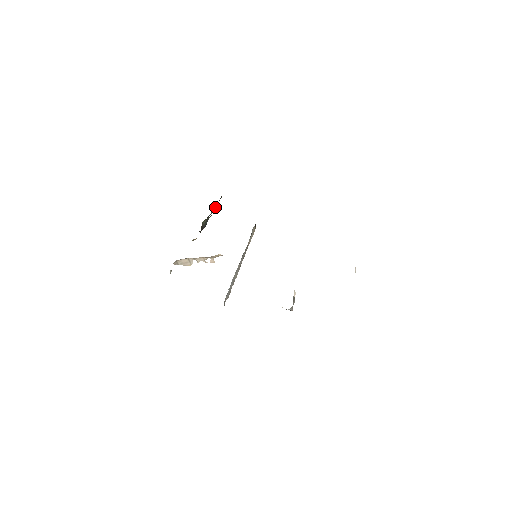
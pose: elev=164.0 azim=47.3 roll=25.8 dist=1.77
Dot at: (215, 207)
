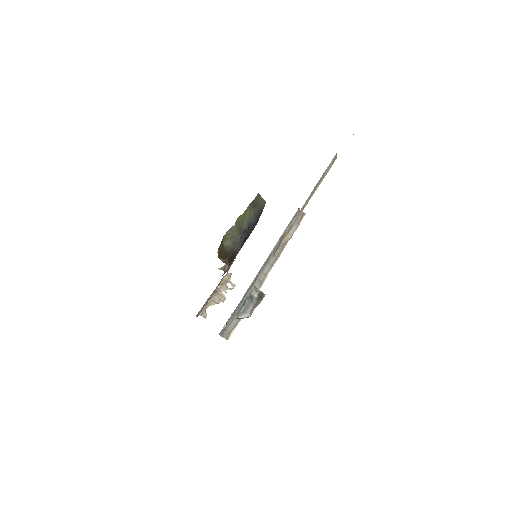
Dot at: (253, 218)
